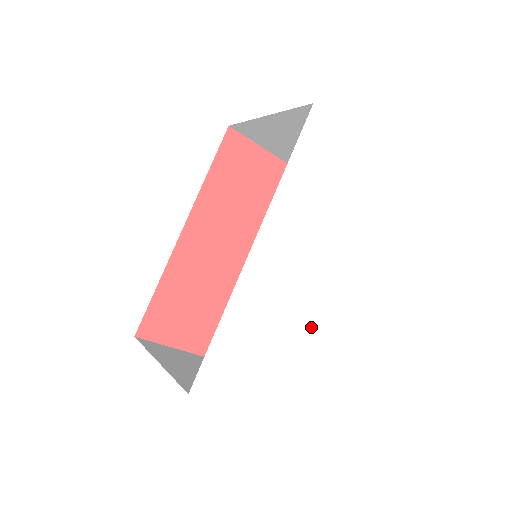
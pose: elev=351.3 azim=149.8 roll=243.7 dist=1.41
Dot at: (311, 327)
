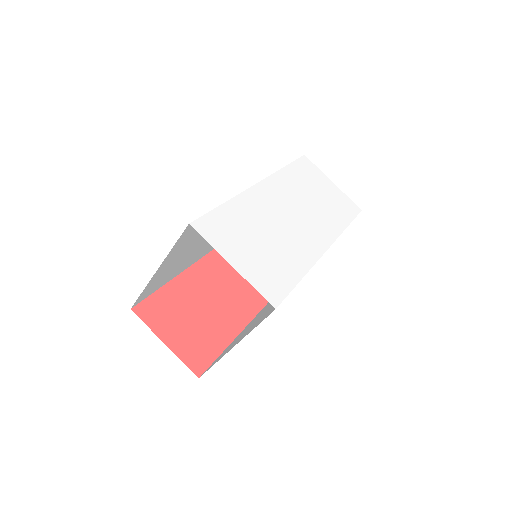
Dot at: (299, 255)
